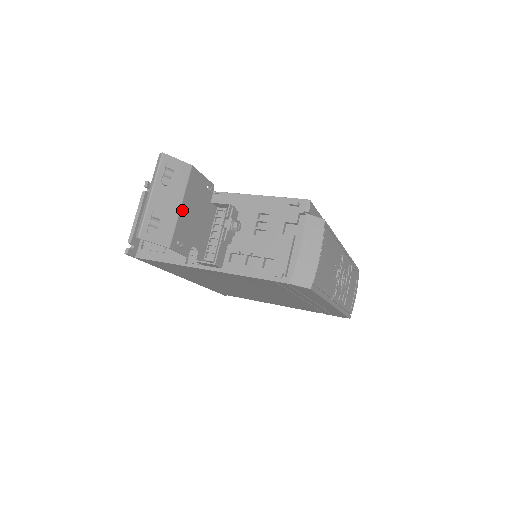
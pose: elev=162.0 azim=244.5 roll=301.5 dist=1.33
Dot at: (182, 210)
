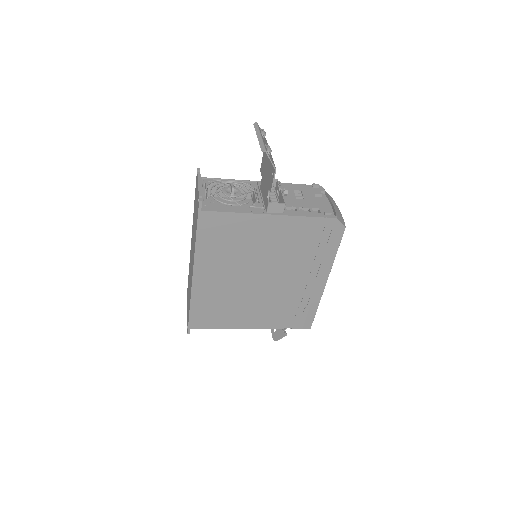
Dot at: occluded
